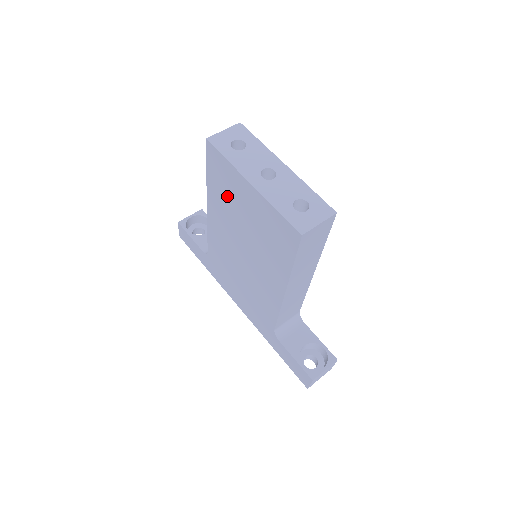
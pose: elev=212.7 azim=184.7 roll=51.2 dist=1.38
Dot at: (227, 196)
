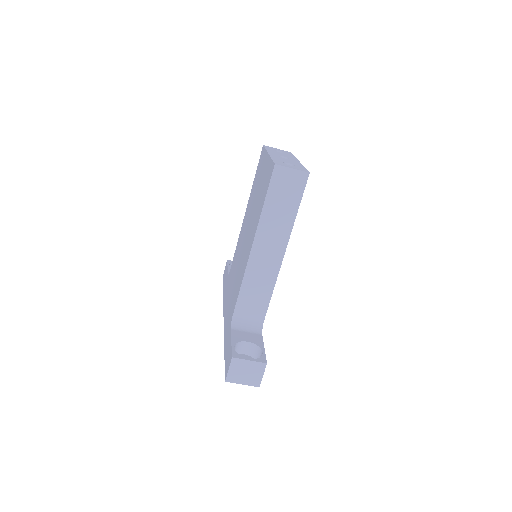
Dot at: (256, 184)
